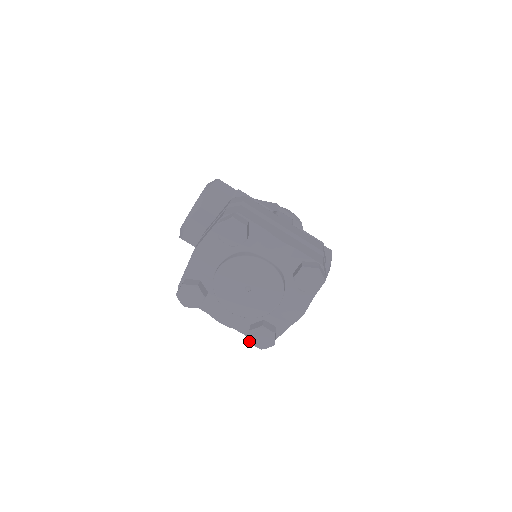
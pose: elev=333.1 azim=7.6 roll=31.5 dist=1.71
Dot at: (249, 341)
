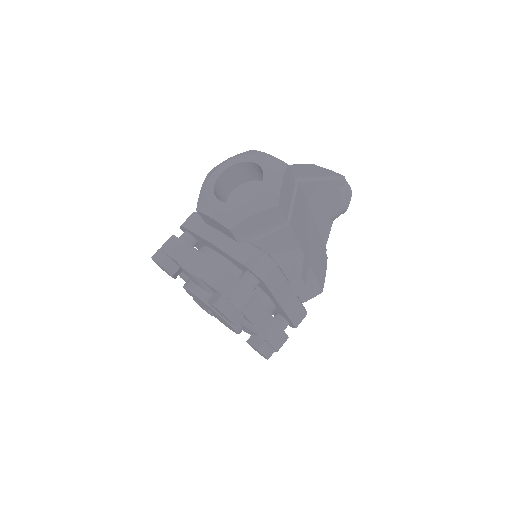
Dot at: (193, 299)
